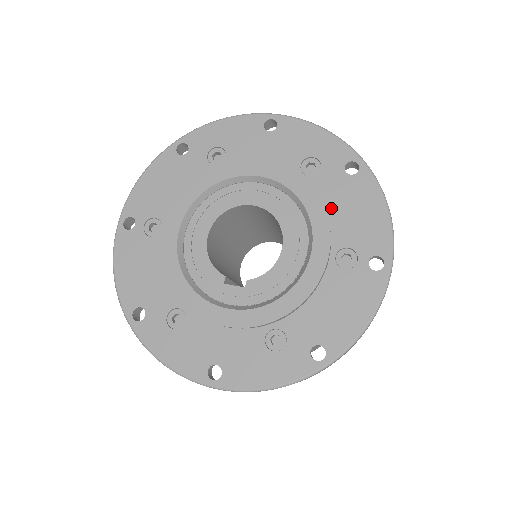
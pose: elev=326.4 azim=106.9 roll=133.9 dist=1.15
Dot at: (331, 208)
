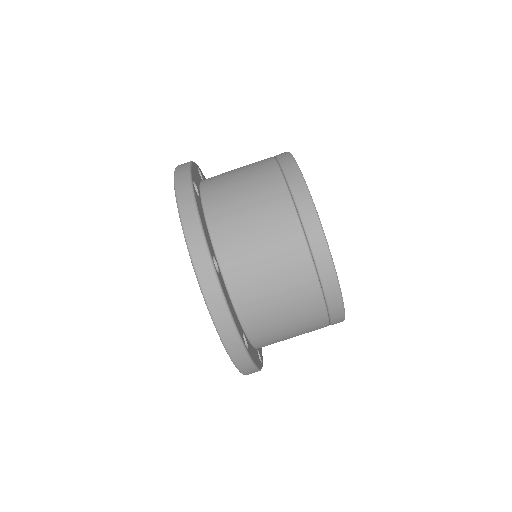
Dot at: occluded
